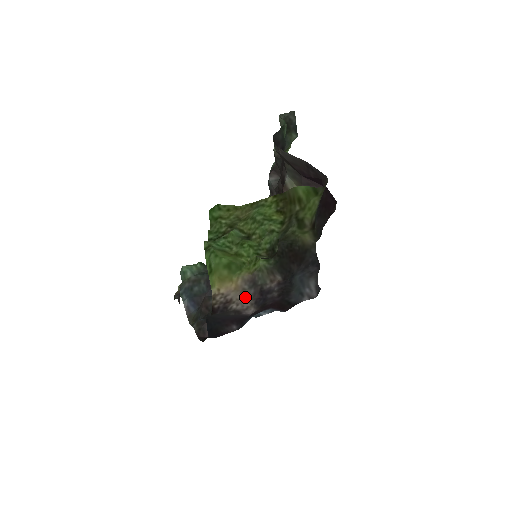
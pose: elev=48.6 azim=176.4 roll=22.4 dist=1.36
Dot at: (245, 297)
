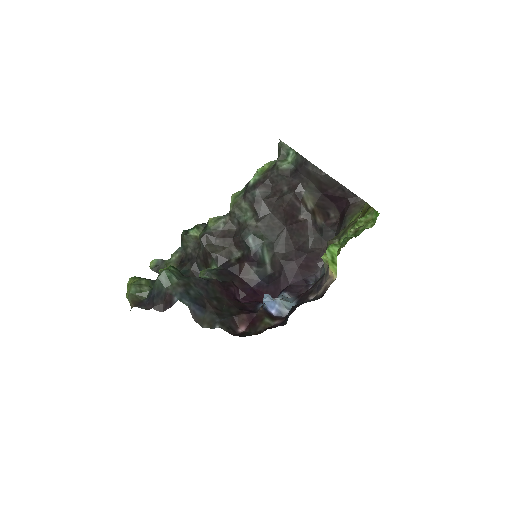
Dot at: occluded
